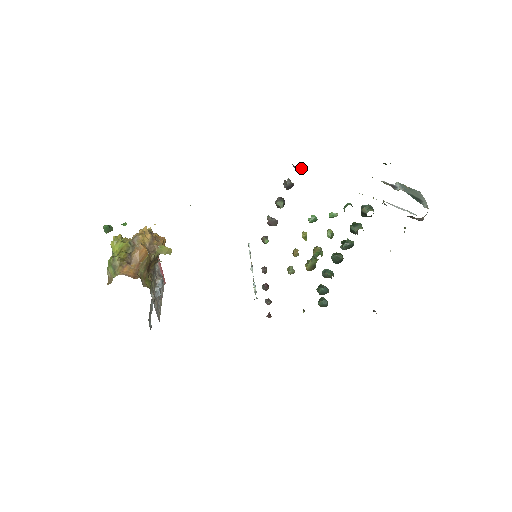
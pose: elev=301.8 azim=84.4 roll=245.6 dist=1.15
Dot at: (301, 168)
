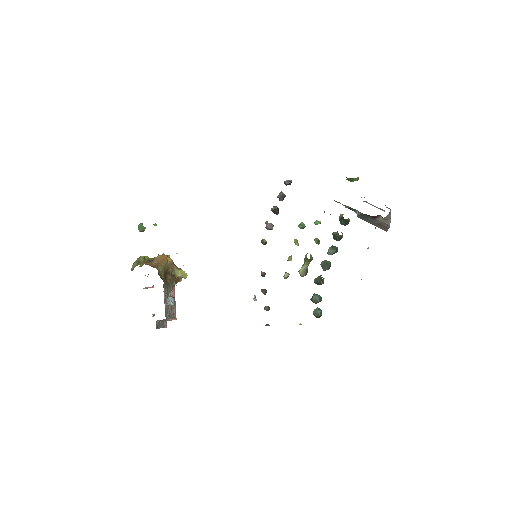
Dot at: (290, 183)
